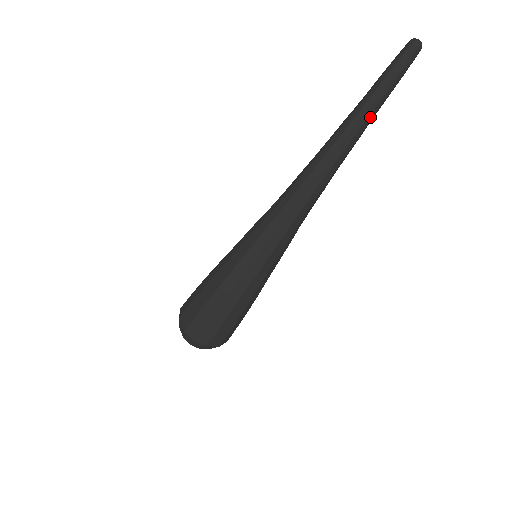
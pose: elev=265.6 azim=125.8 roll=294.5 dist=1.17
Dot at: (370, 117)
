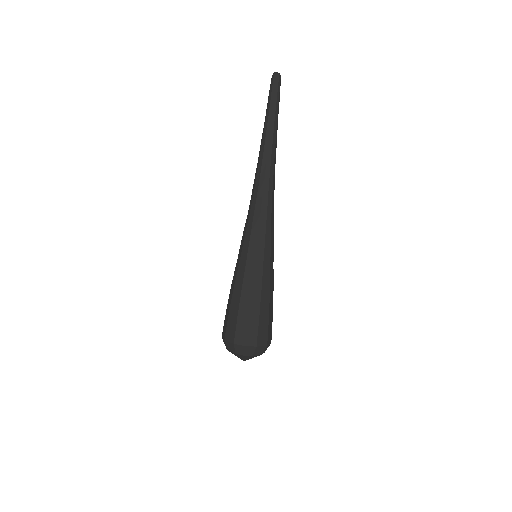
Dot at: (275, 123)
